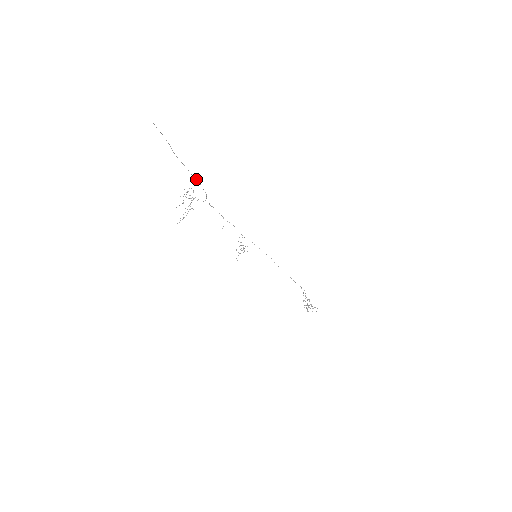
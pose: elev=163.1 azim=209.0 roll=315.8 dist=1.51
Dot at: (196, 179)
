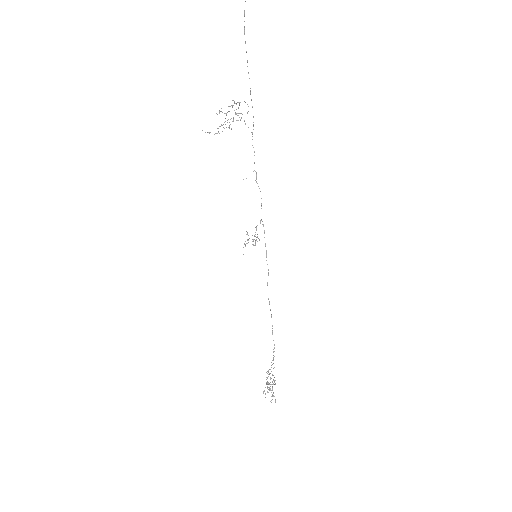
Dot at: occluded
